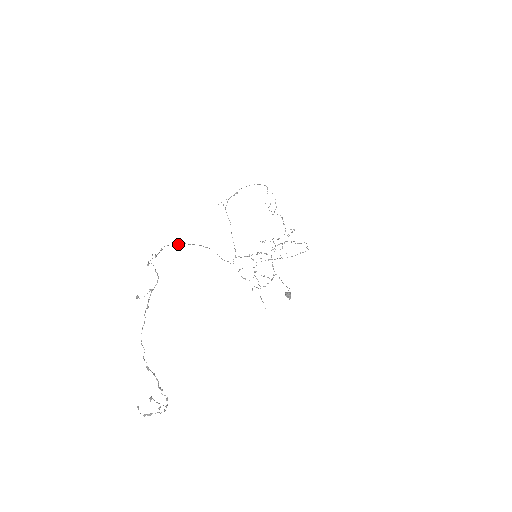
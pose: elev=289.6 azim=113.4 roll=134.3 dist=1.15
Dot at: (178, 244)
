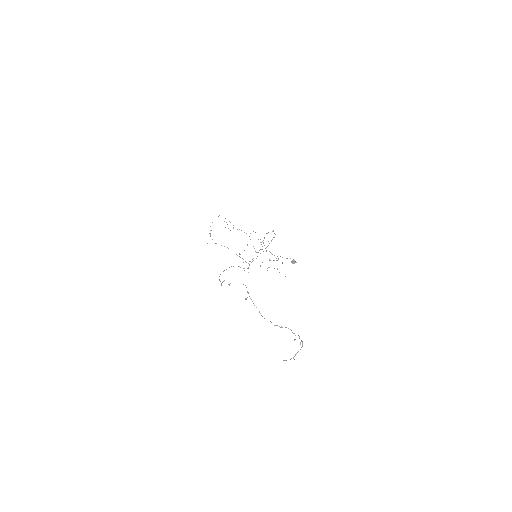
Dot at: occluded
